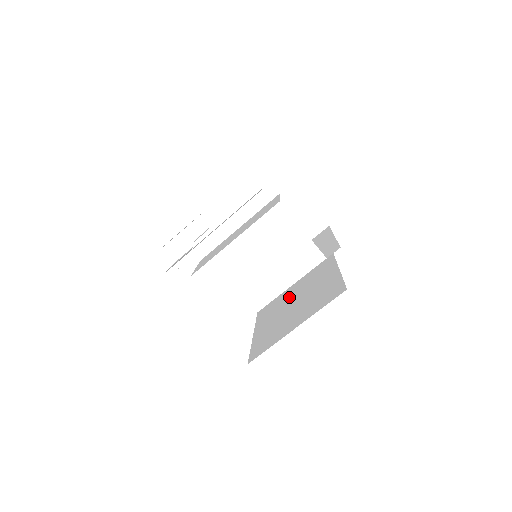
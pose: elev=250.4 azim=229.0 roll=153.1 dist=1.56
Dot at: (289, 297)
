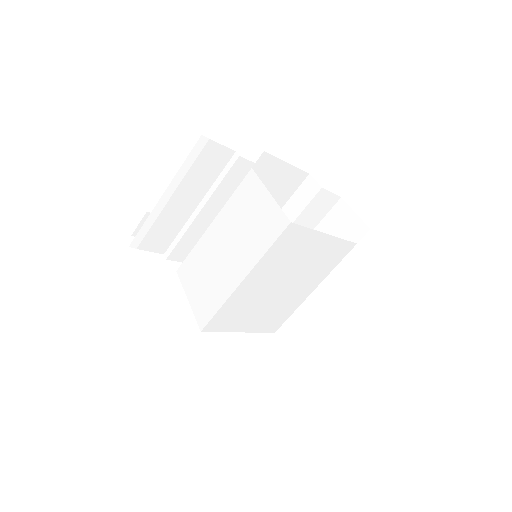
Dot at: occluded
